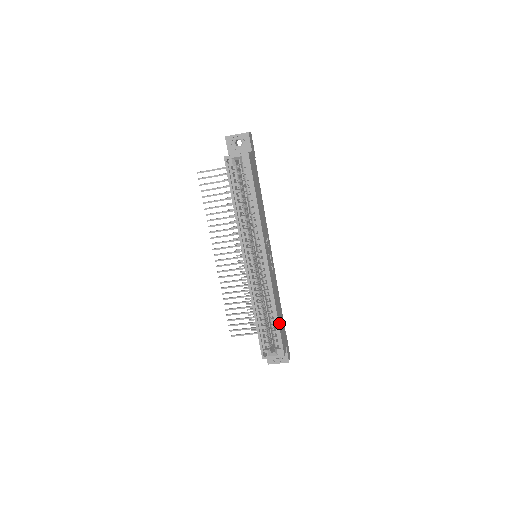
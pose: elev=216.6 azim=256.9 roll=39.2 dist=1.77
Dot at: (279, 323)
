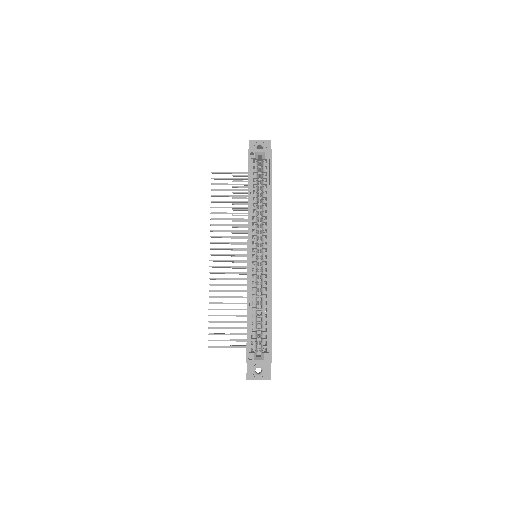
Dot at: (271, 324)
